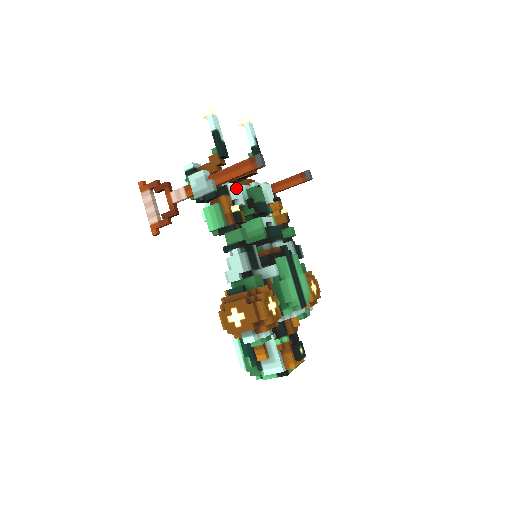
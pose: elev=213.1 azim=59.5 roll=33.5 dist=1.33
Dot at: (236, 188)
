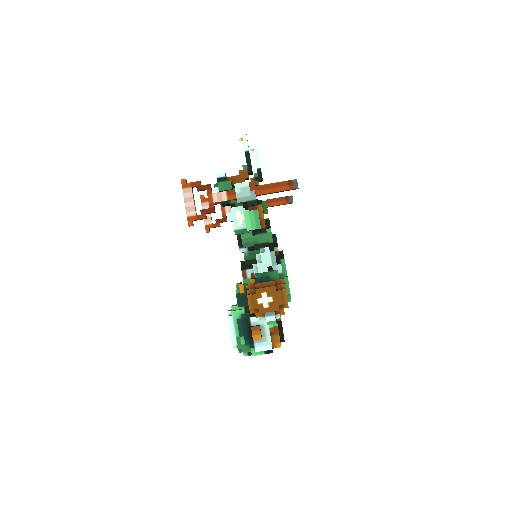
Dot at: occluded
